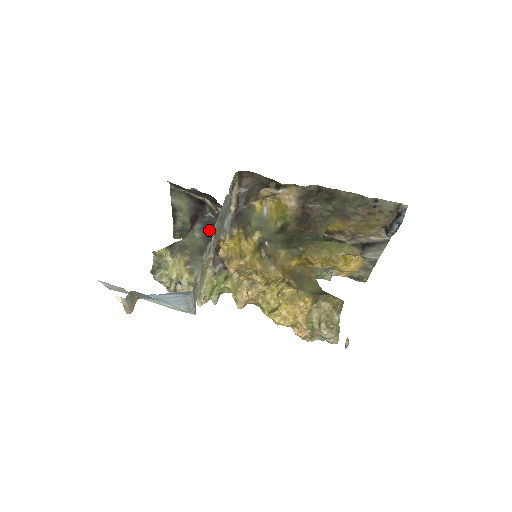
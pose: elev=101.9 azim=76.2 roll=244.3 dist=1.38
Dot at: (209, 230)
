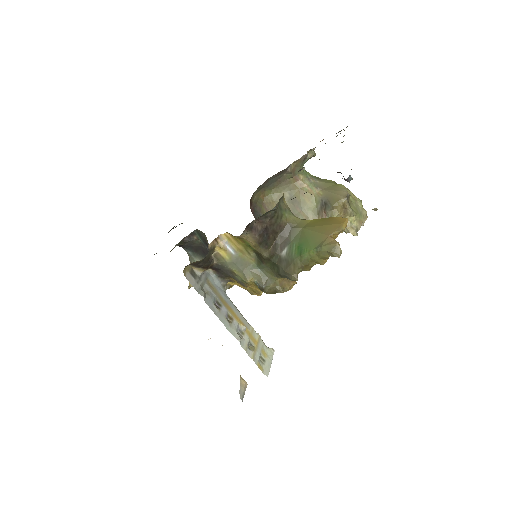
Dot at: (200, 252)
